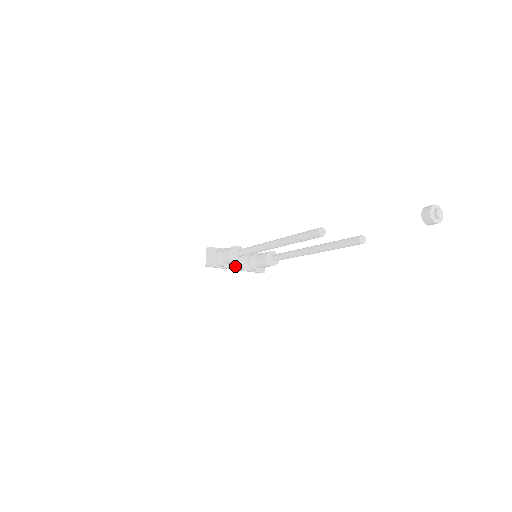
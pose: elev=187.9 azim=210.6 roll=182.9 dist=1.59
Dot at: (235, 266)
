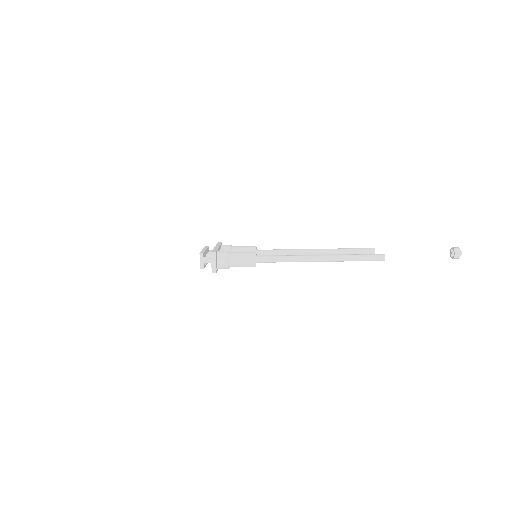
Dot at: occluded
